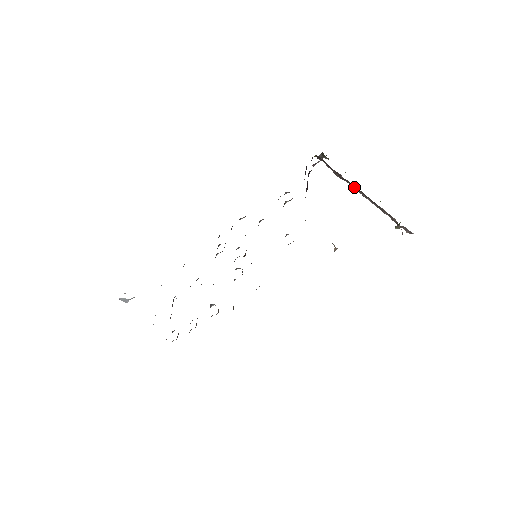
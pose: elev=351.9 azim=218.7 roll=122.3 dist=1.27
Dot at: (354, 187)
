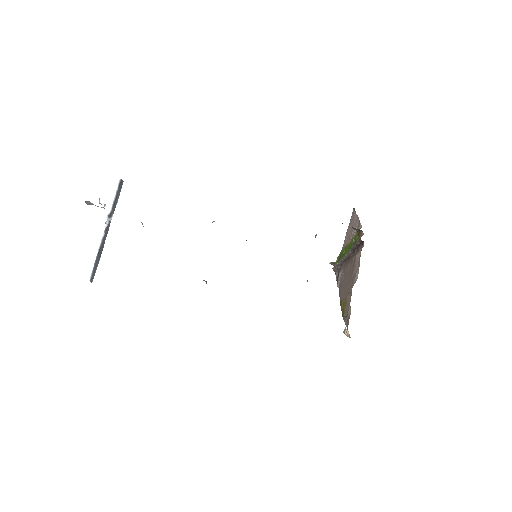
Dot at: (350, 253)
